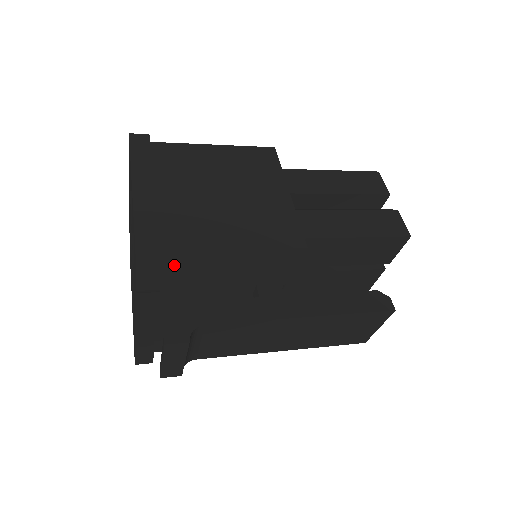
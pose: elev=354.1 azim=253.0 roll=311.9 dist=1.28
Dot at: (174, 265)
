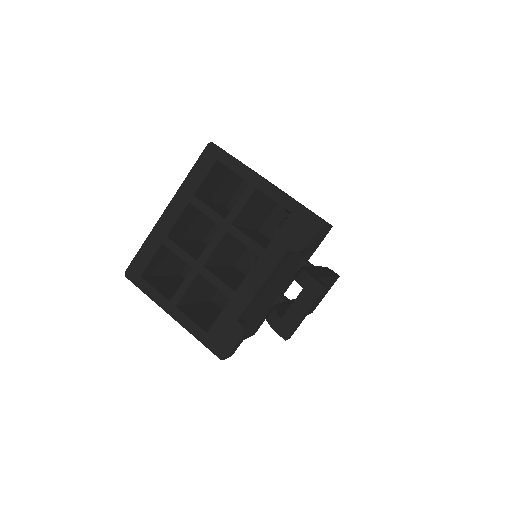
Dot at: occluded
